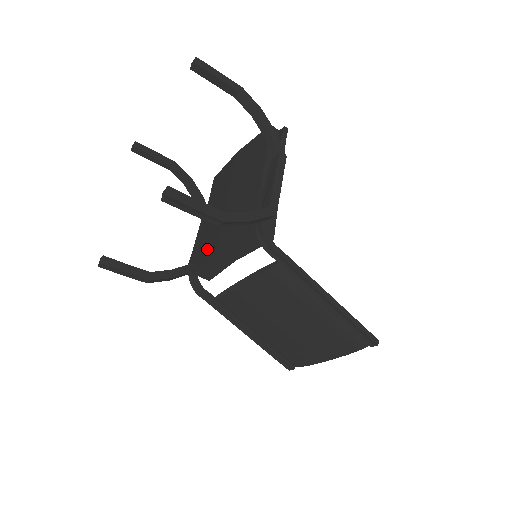
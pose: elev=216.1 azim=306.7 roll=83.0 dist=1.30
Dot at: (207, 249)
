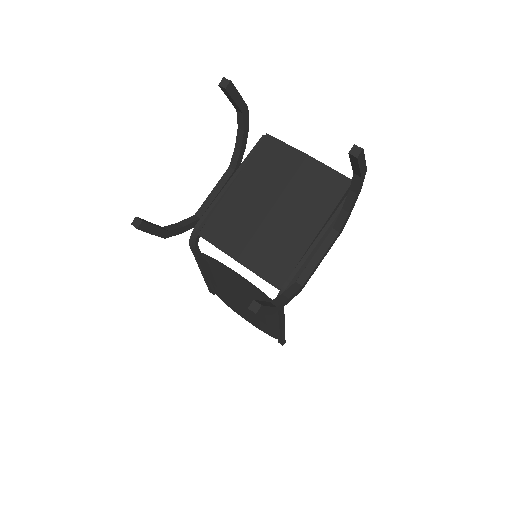
Dot at: (226, 236)
